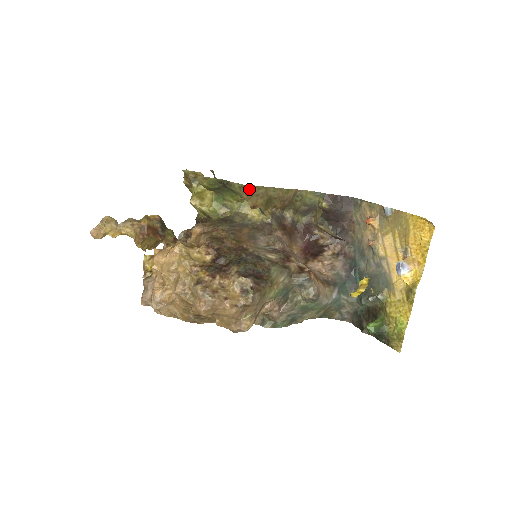
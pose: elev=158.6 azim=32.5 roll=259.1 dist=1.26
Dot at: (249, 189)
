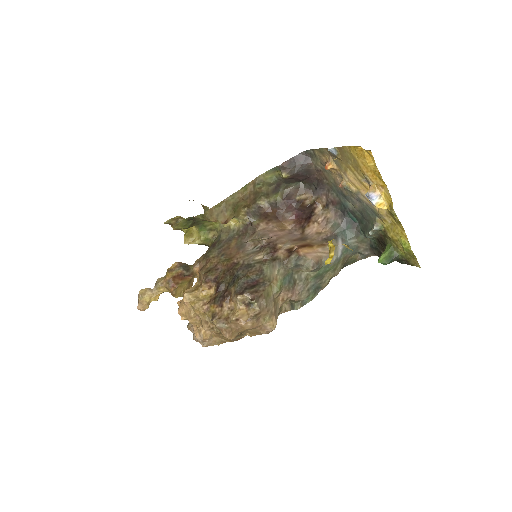
Dot at: (211, 213)
